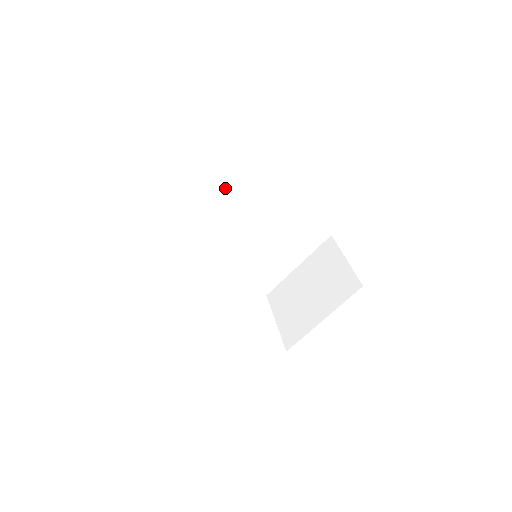
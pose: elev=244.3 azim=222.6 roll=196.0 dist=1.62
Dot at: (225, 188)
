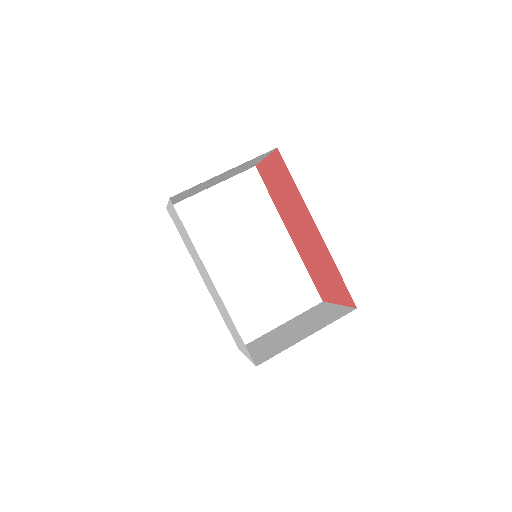
Dot at: (245, 203)
